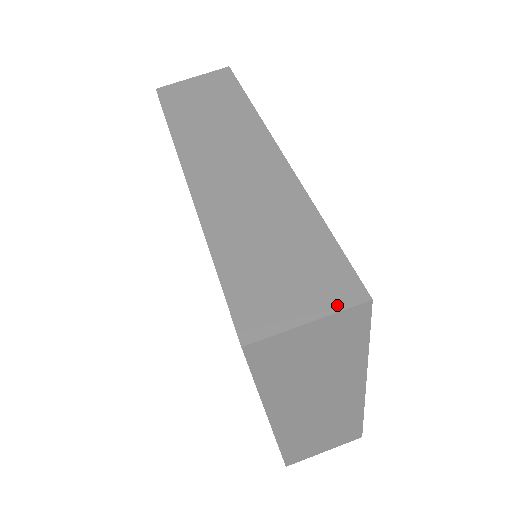
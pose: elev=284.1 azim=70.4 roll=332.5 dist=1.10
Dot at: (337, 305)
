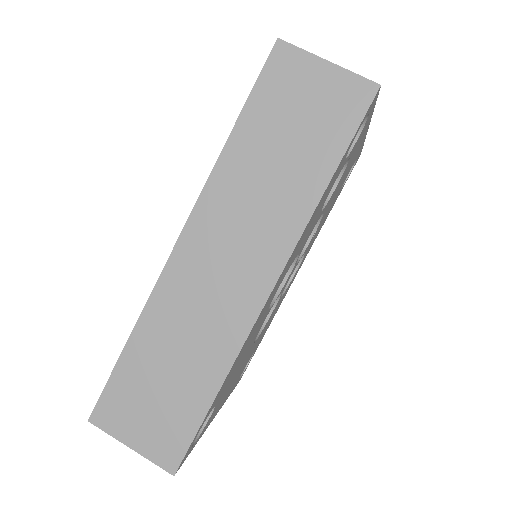
Dot at: (154, 457)
